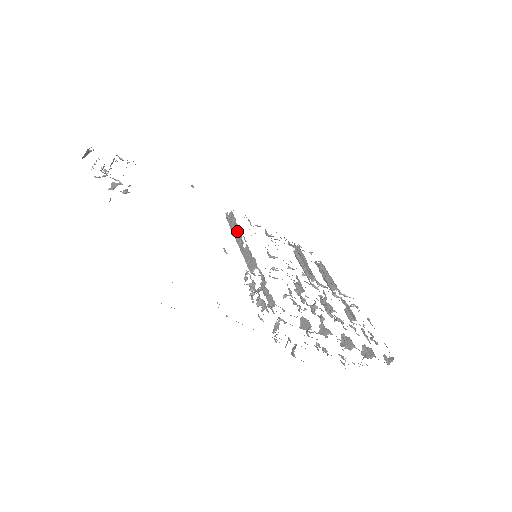
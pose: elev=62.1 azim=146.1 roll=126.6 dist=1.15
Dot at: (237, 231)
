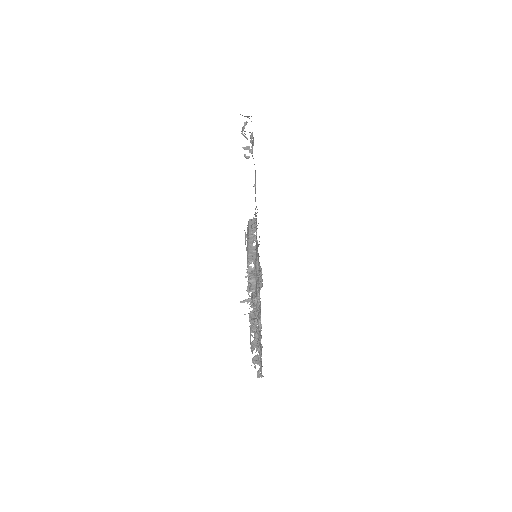
Dot at: occluded
